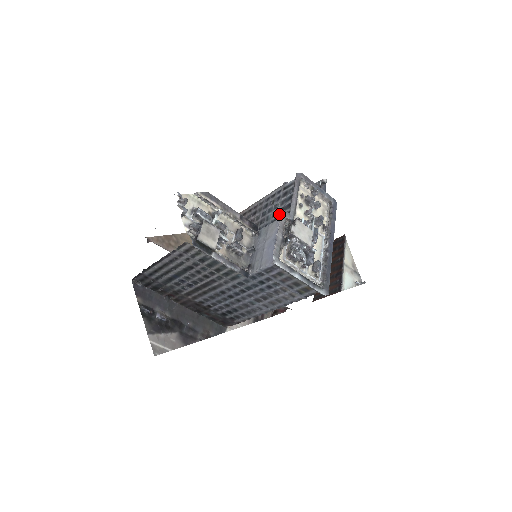
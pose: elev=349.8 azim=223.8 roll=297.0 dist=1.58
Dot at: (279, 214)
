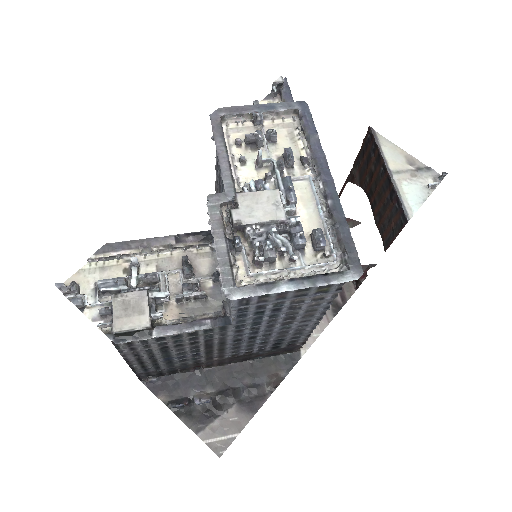
Dot at: occluded
